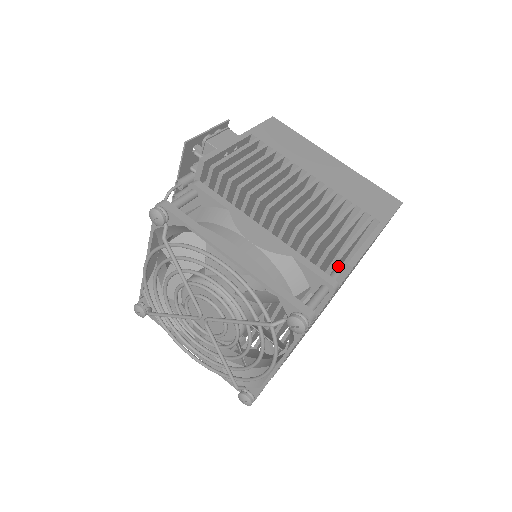
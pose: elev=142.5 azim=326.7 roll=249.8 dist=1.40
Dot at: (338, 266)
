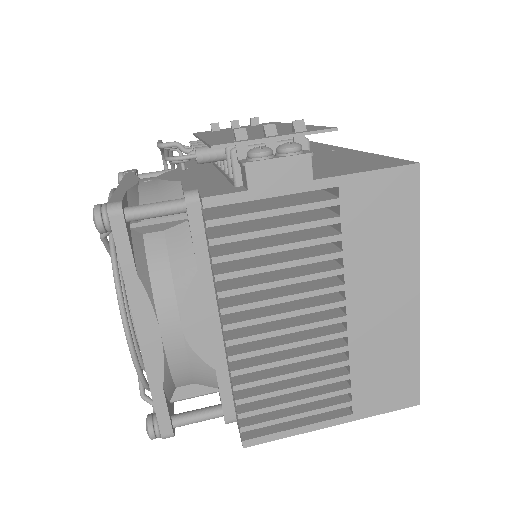
Dot at: occluded
